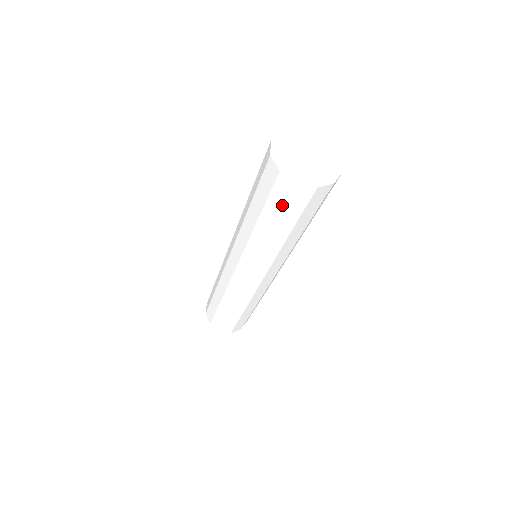
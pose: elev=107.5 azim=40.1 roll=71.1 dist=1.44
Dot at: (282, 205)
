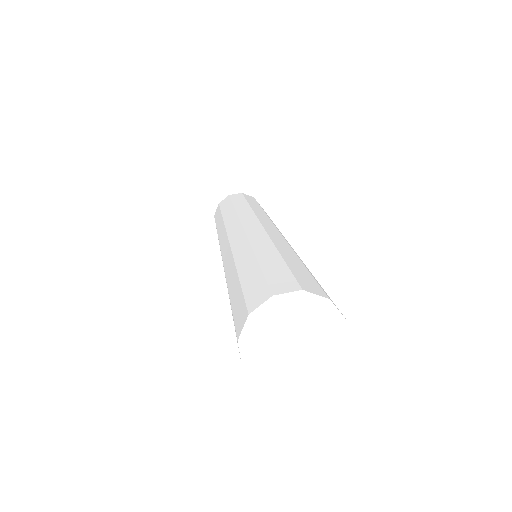
Dot at: occluded
